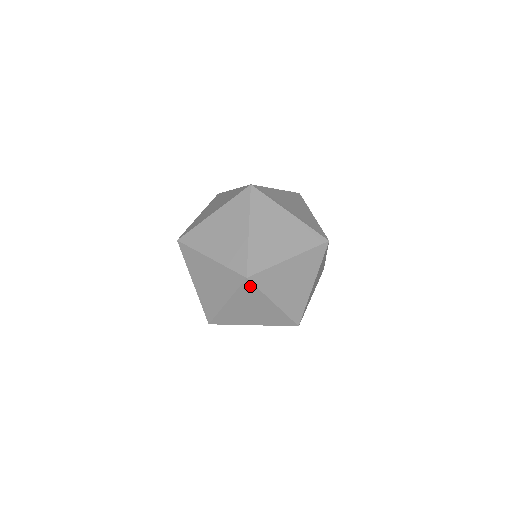
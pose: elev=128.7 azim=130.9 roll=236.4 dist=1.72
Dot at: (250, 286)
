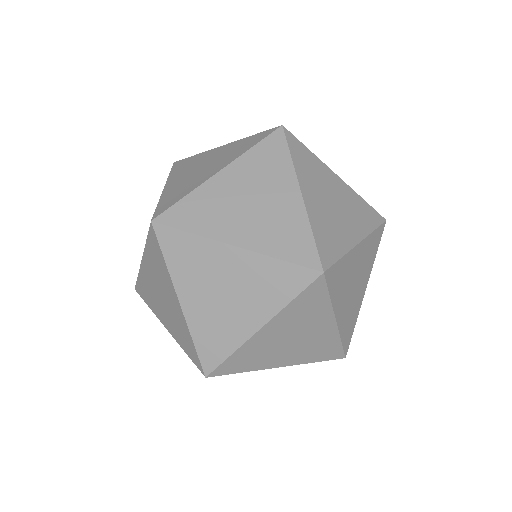
Dot at: (156, 242)
